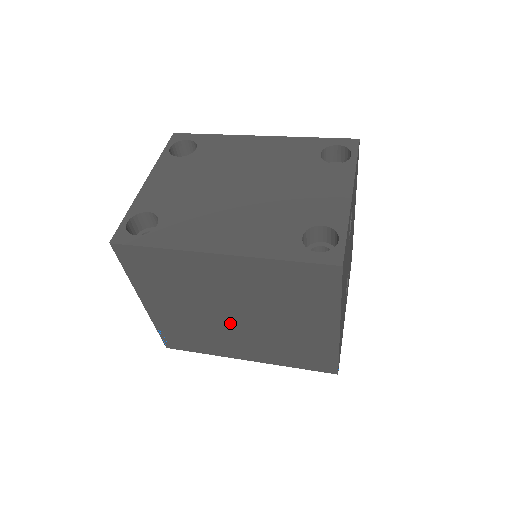
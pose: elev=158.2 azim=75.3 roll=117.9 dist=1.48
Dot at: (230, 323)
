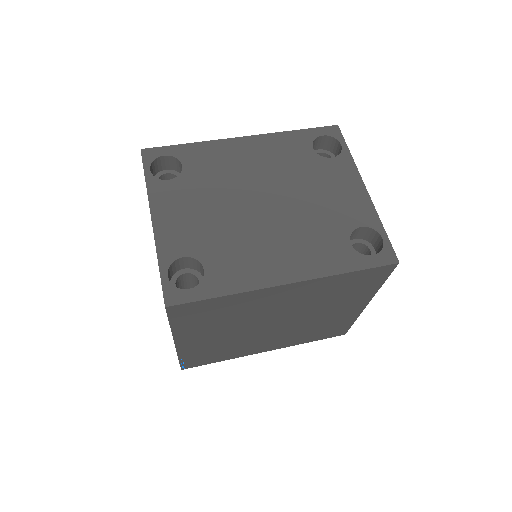
Dot at: (266, 331)
